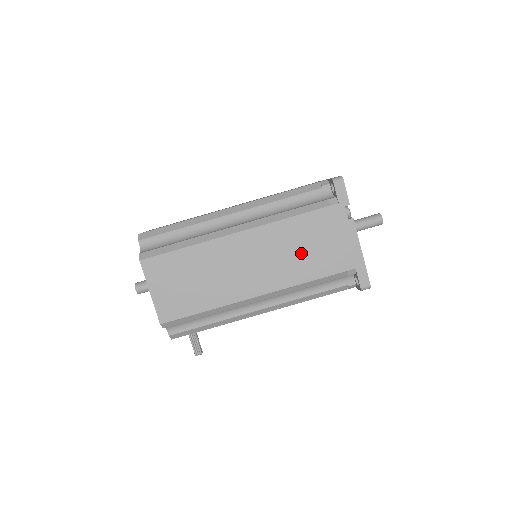
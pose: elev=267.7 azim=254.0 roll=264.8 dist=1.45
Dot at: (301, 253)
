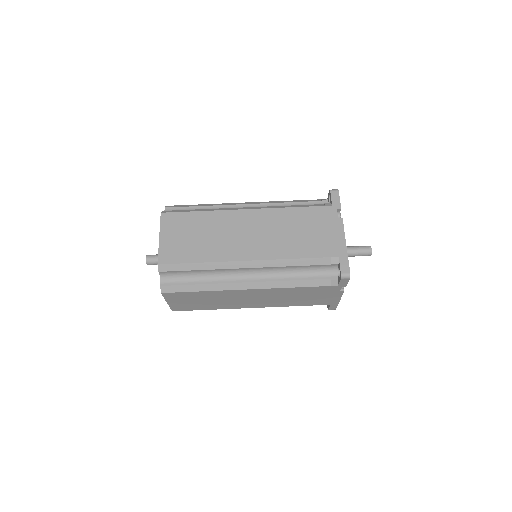
Dot at: (294, 298)
